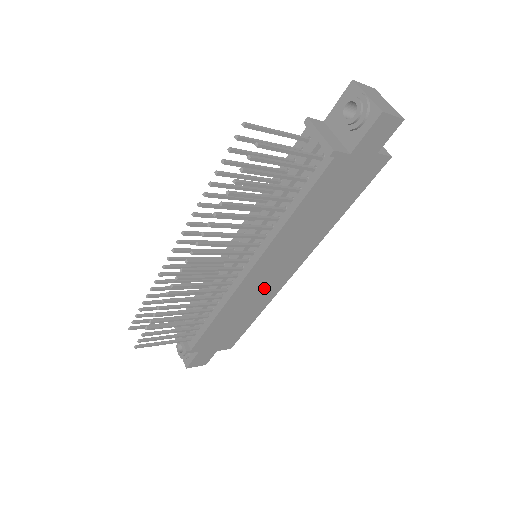
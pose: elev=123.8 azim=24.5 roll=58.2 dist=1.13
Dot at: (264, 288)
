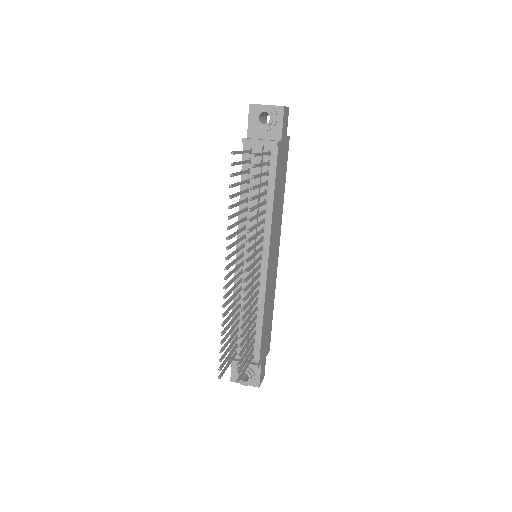
Dot at: (273, 275)
